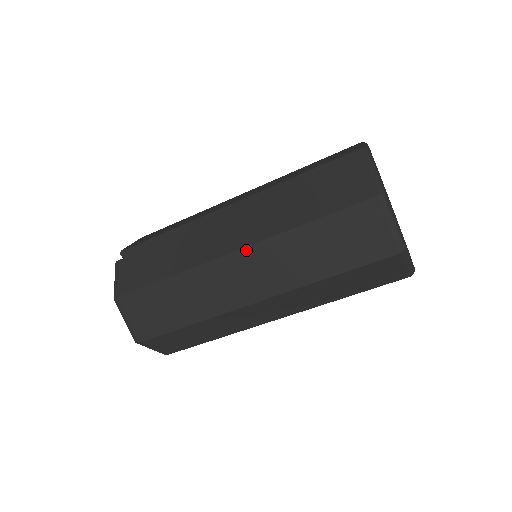
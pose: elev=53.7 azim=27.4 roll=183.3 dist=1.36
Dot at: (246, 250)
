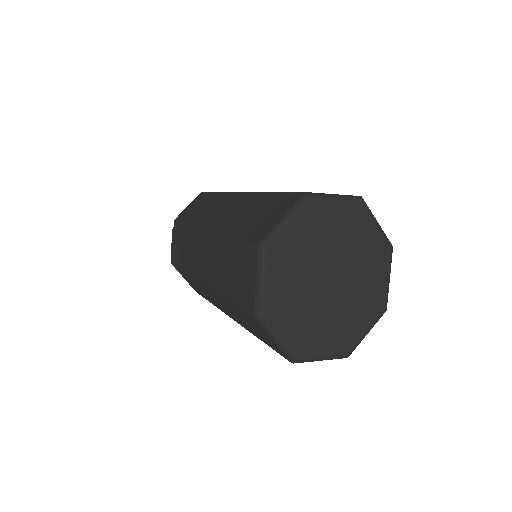
Dot at: (206, 287)
